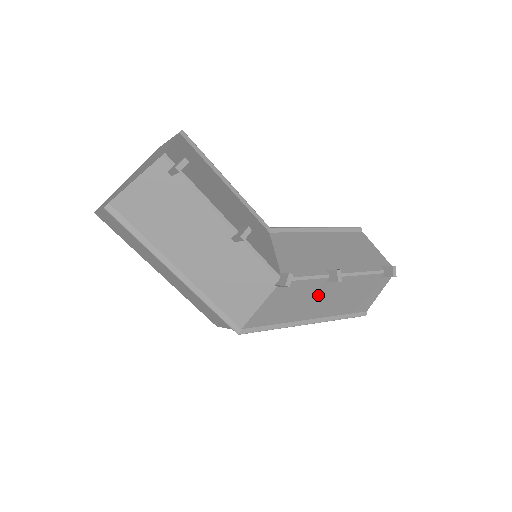
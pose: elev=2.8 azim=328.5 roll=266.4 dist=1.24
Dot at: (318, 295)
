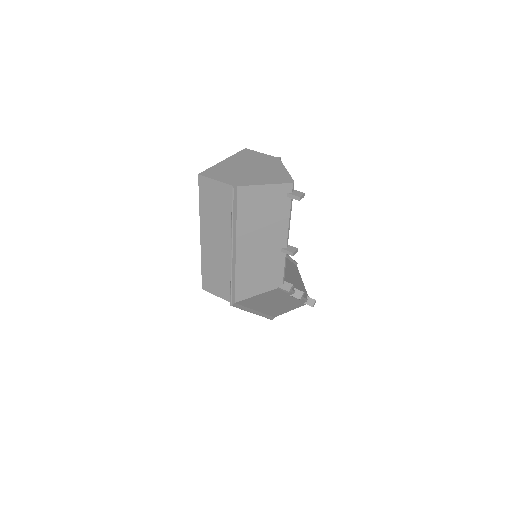
Dot at: (278, 300)
